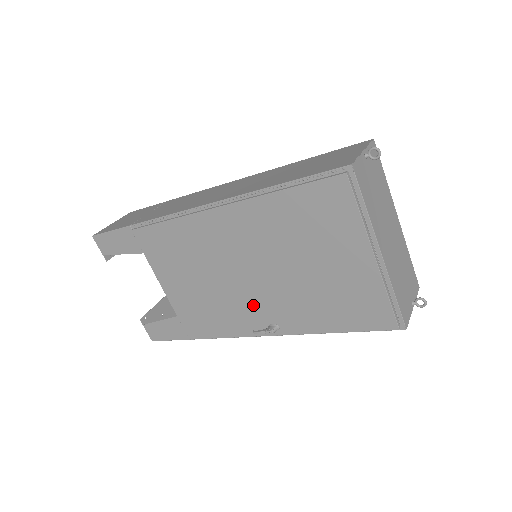
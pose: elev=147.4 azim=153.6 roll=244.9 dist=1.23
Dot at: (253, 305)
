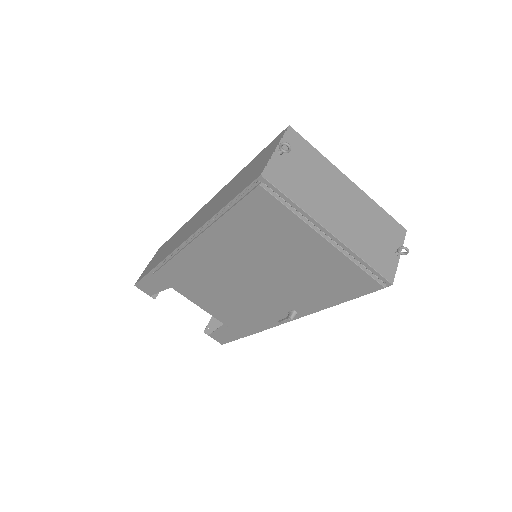
Dot at: (267, 301)
